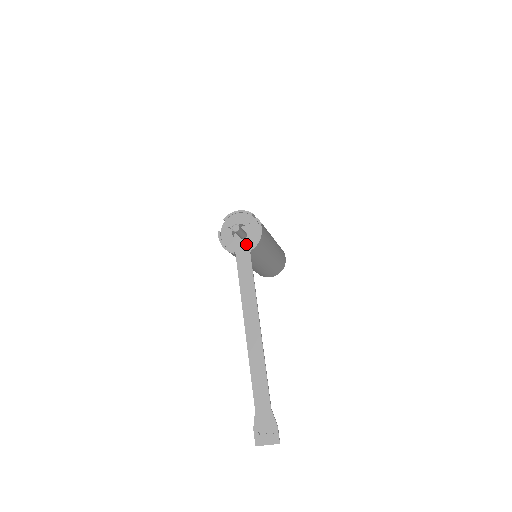
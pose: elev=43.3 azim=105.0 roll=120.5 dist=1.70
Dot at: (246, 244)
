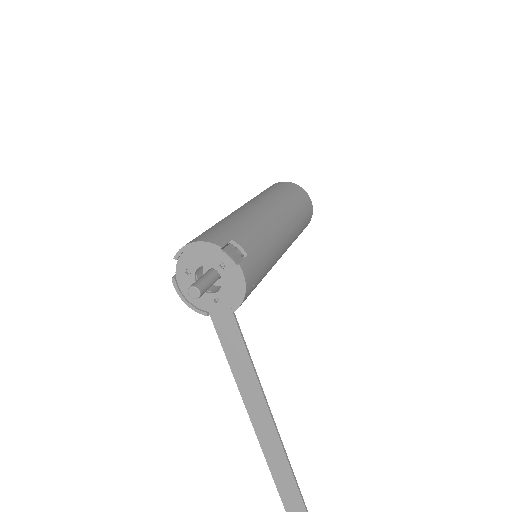
Dot at: (223, 300)
